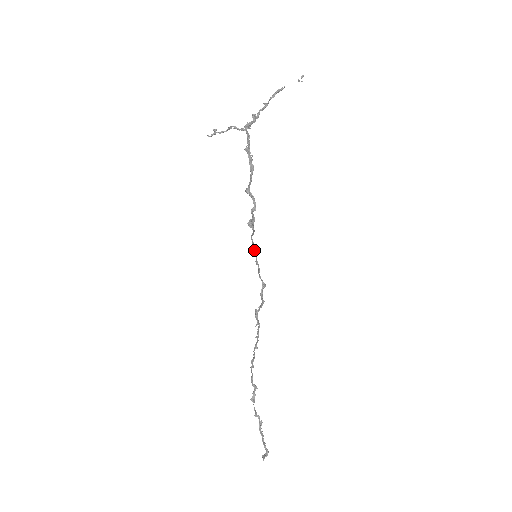
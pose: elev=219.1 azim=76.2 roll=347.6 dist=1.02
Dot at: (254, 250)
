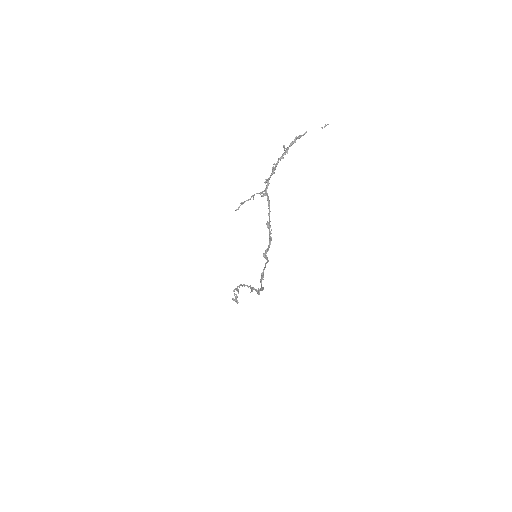
Dot at: occluded
